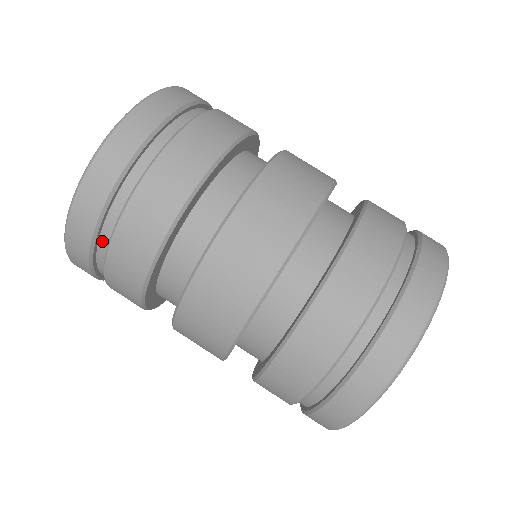
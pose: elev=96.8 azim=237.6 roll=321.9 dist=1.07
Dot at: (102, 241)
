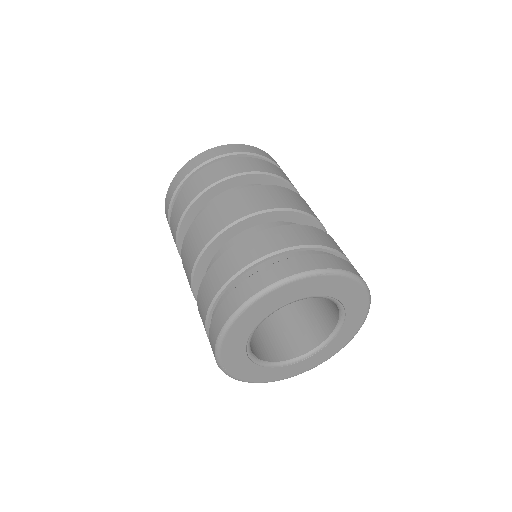
Dot at: occluded
